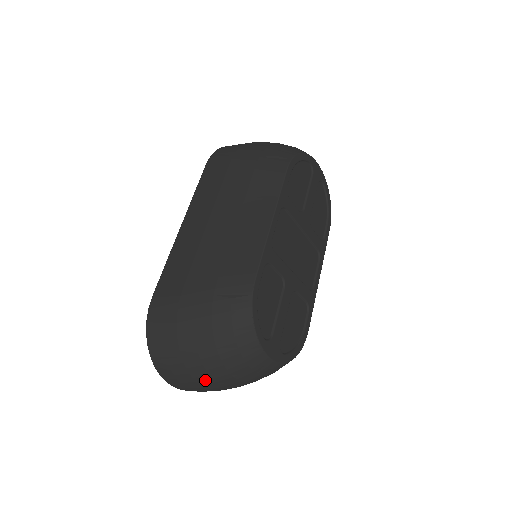
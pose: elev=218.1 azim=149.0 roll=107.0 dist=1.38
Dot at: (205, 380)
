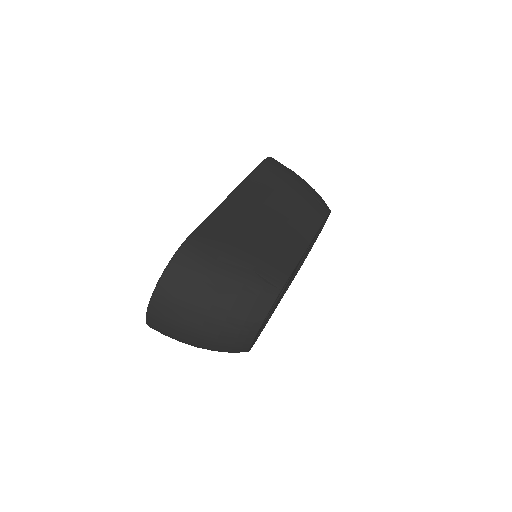
Dot at: (192, 327)
